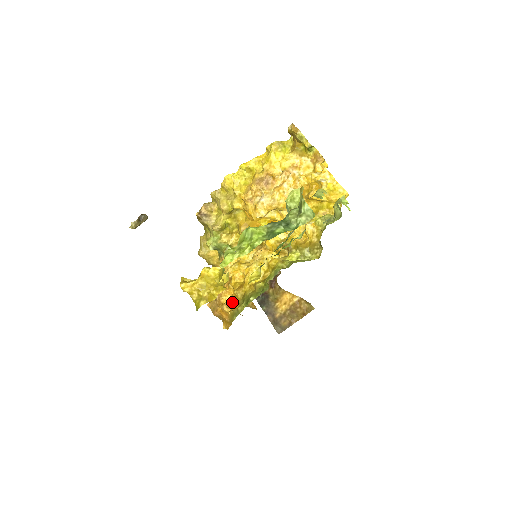
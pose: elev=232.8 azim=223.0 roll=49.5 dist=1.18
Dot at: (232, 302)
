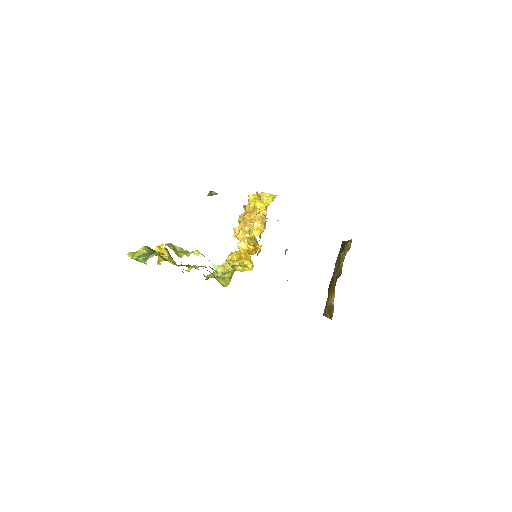
Dot at: occluded
